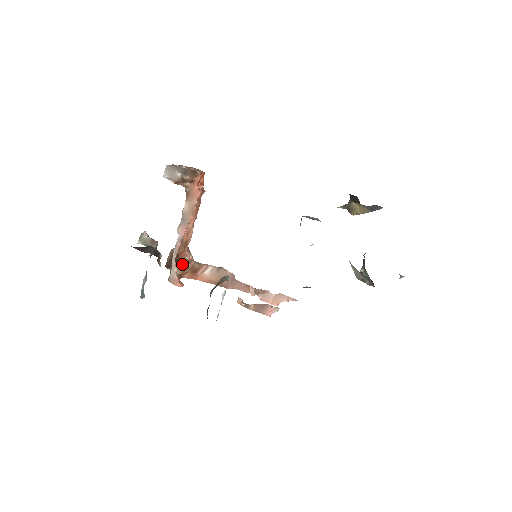
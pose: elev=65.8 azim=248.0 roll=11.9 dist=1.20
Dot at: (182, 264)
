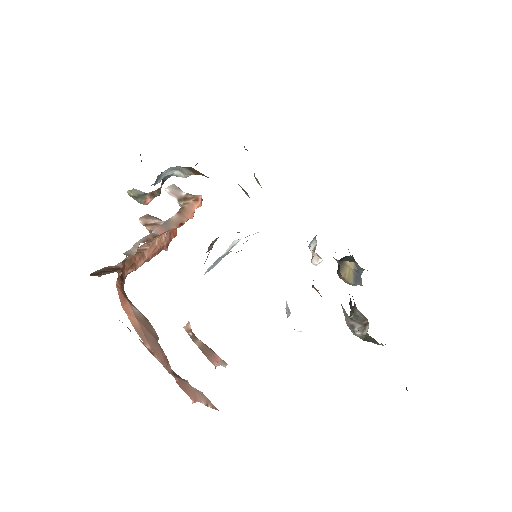
Dot at: (121, 275)
